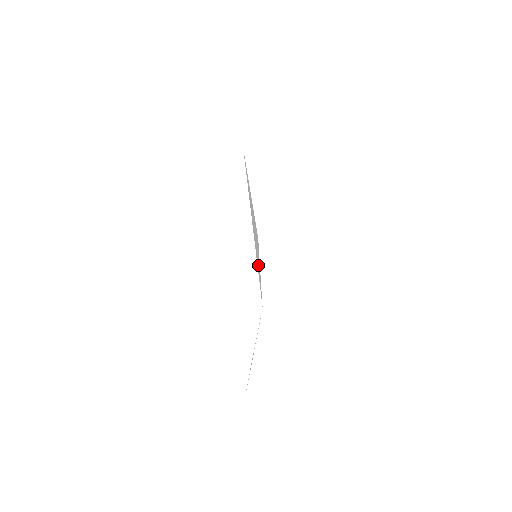
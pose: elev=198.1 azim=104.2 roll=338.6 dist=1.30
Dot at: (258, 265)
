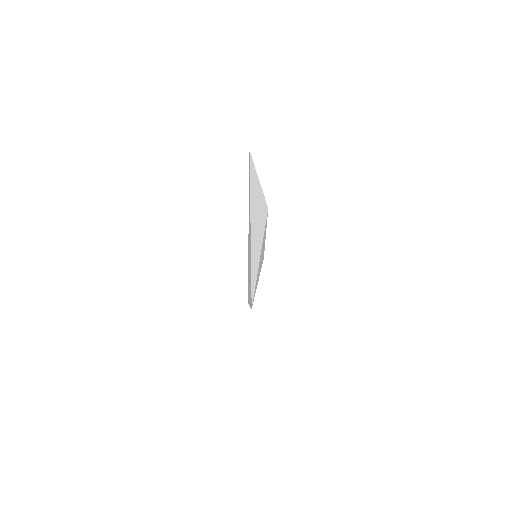
Dot at: (255, 271)
